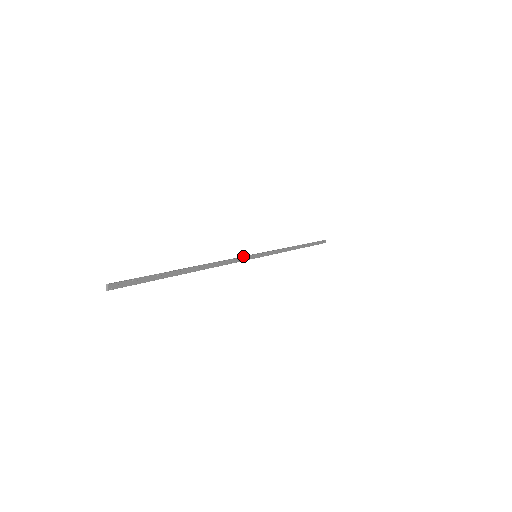
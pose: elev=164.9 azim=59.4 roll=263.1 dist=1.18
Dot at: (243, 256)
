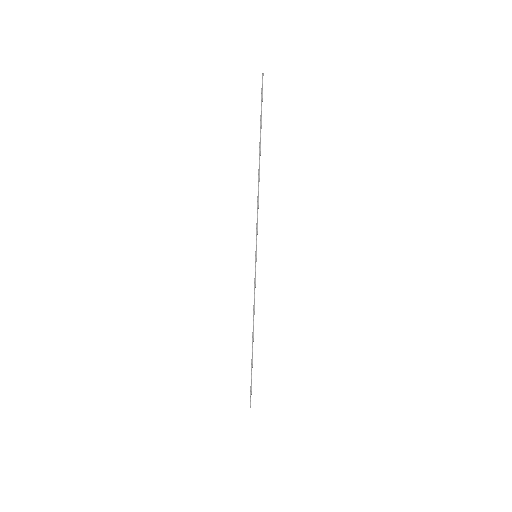
Dot at: (255, 277)
